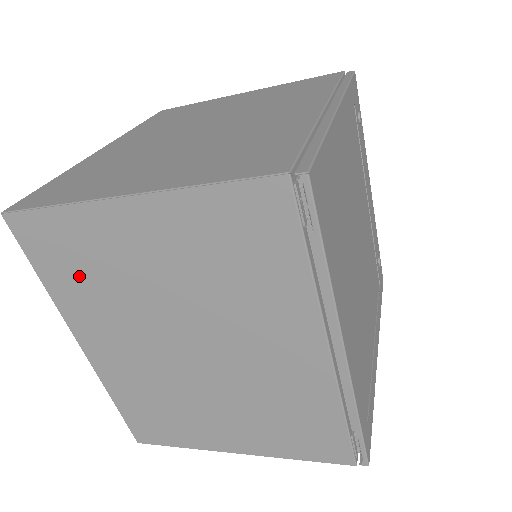
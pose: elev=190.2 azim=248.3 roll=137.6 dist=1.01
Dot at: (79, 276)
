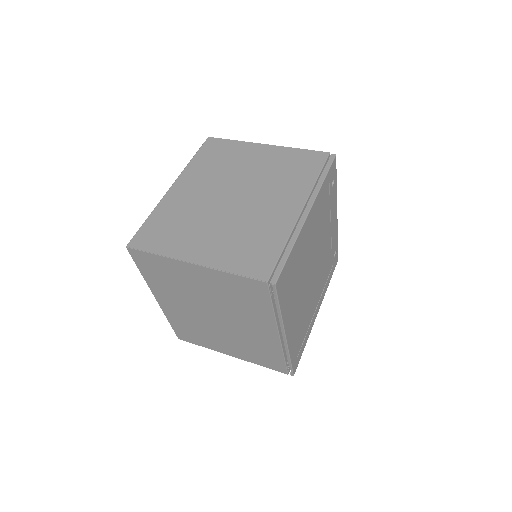
Dot at: (162, 278)
